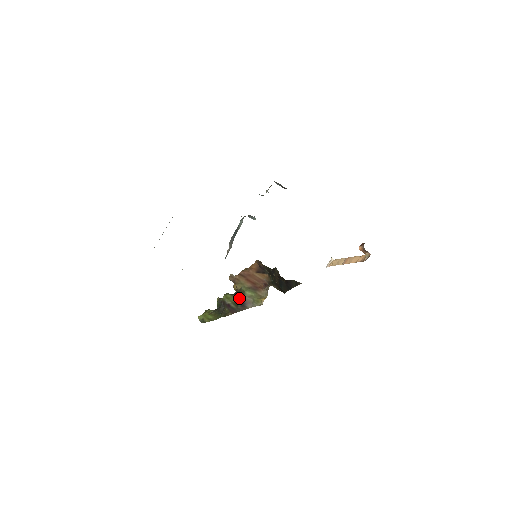
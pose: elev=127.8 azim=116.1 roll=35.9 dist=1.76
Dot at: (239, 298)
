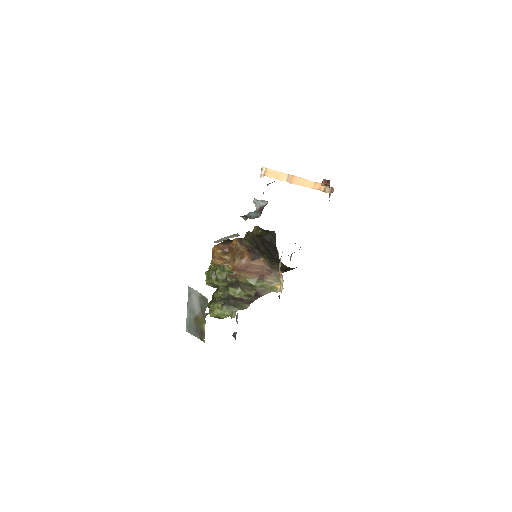
Dot at: (249, 291)
